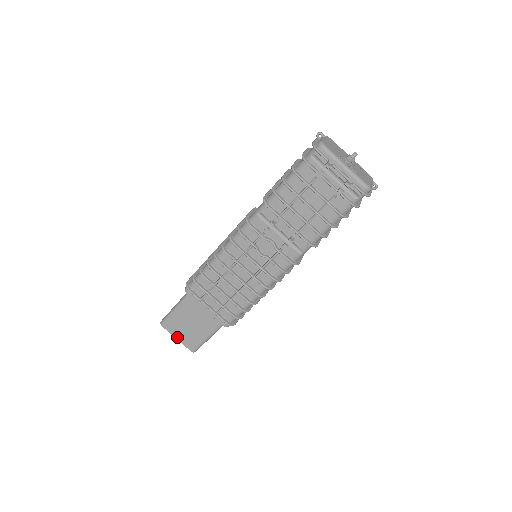
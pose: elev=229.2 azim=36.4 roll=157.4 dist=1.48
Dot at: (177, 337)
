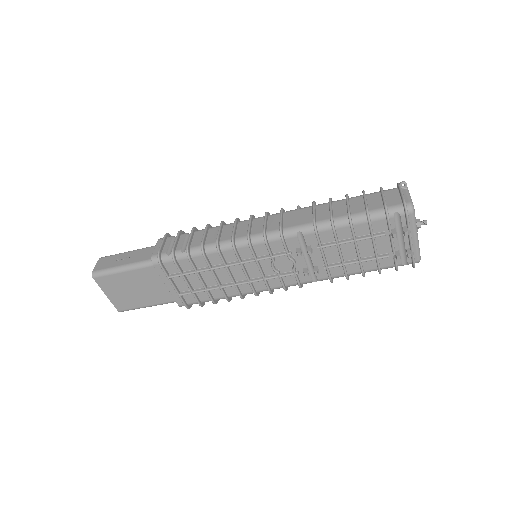
Dot at: (108, 294)
